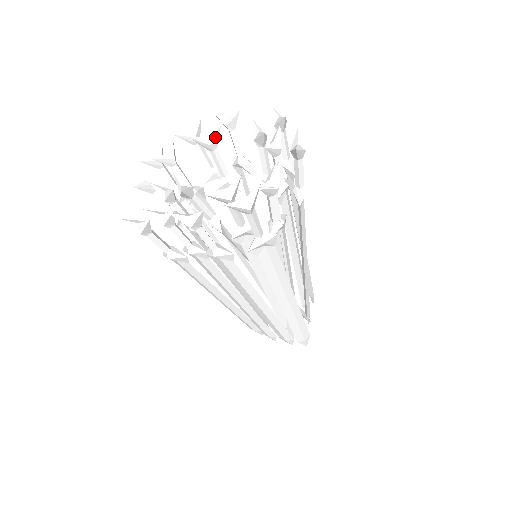
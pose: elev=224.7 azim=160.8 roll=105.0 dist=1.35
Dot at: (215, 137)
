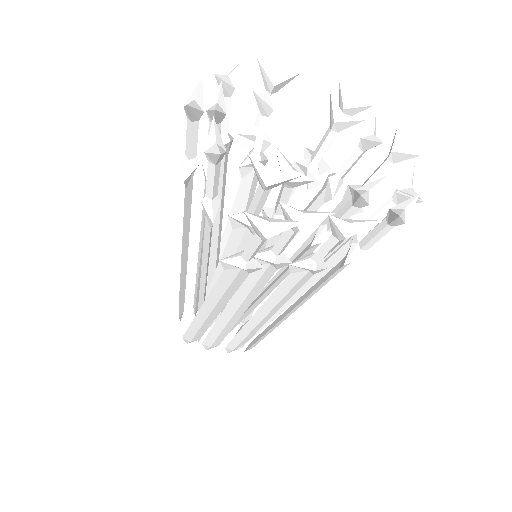
Dot at: (279, 100)
